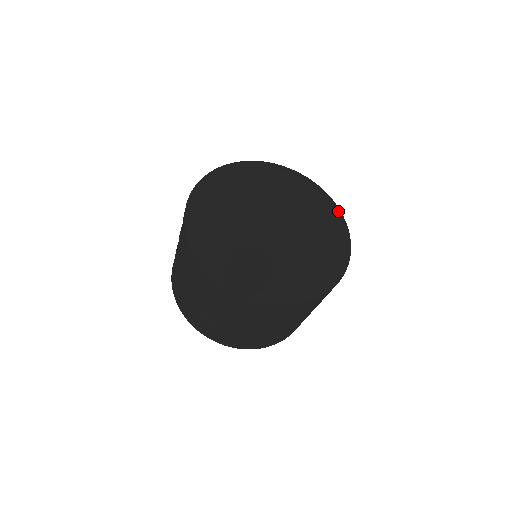
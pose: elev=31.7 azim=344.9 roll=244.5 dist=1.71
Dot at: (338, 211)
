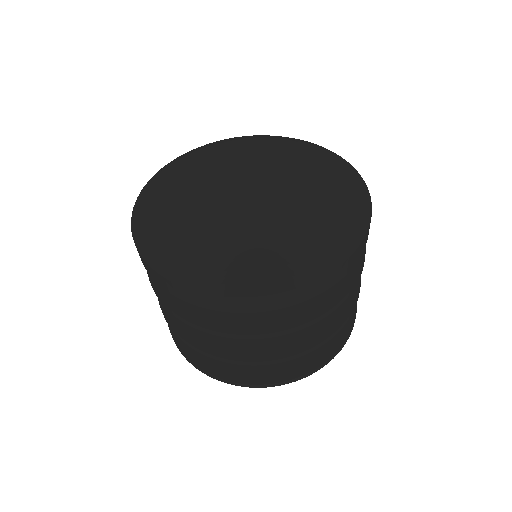
Dot at: (351, 170)
